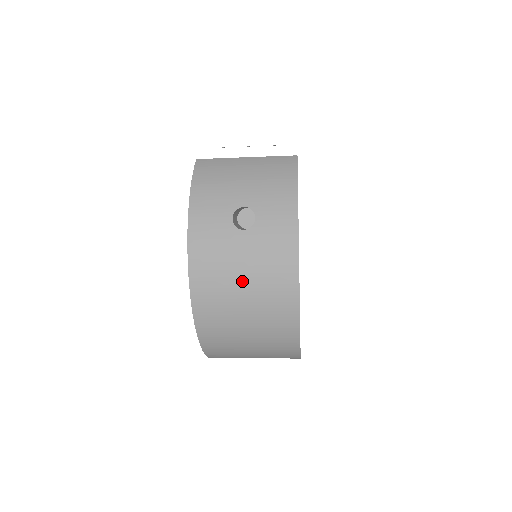
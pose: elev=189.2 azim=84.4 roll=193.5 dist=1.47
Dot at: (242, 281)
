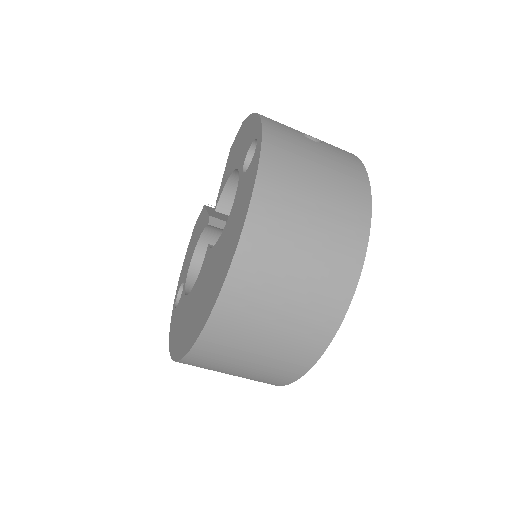
Dot at: (317, 169)
